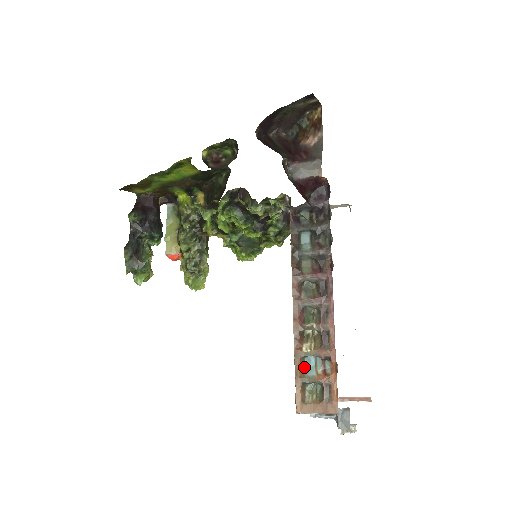
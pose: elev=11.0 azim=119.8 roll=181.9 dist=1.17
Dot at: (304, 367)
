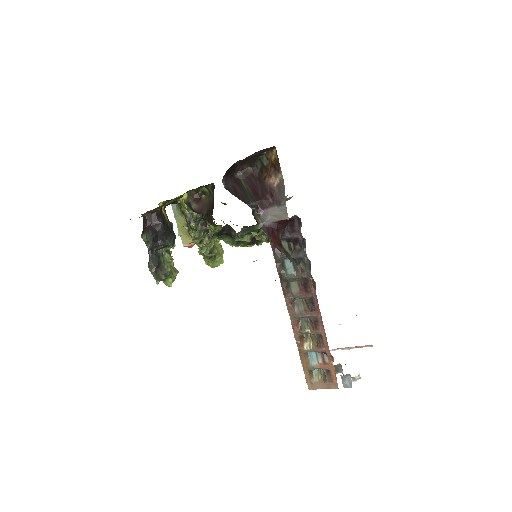
Dot at: (308, 358)
